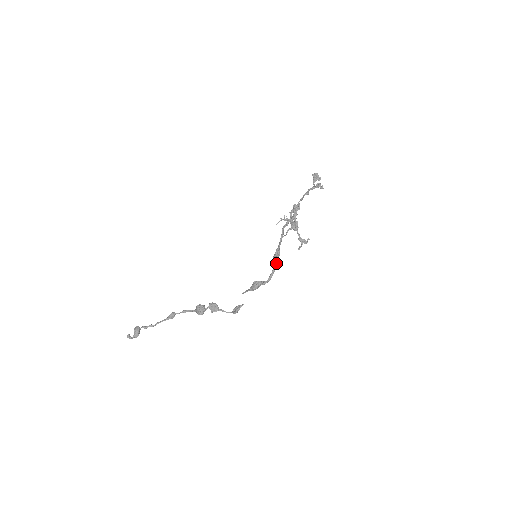
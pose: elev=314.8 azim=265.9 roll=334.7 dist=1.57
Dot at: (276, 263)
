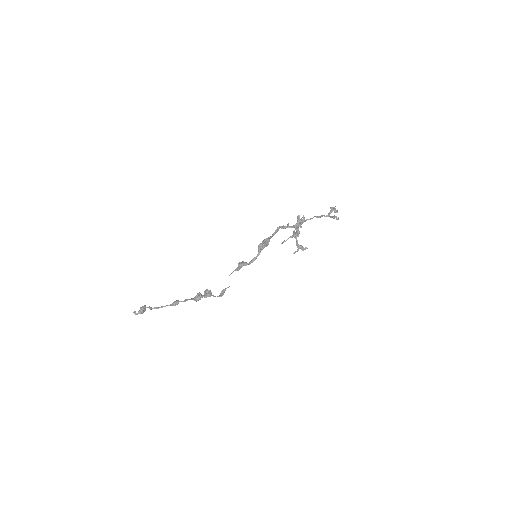
Dot at: (261, 248)
